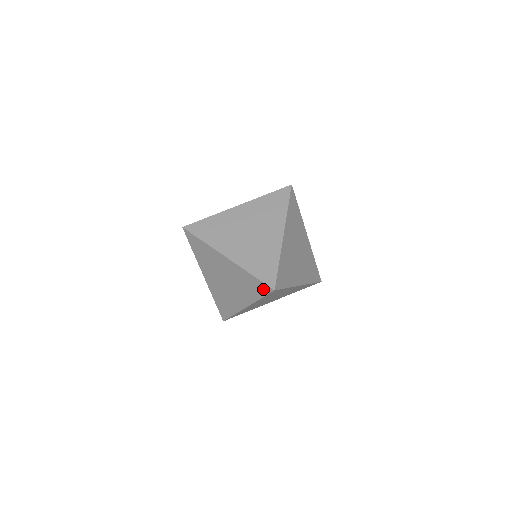
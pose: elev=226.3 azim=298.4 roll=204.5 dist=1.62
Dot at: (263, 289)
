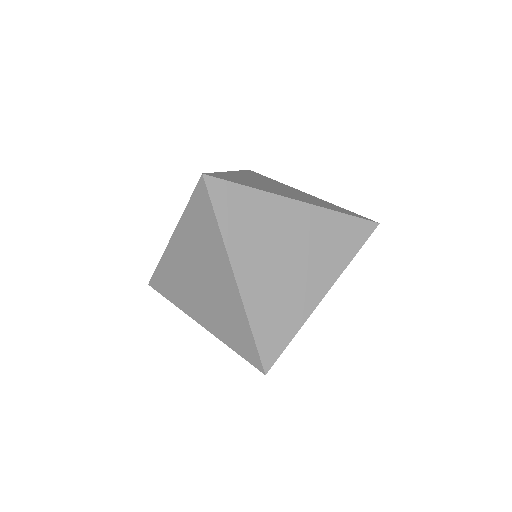
Dot at: (203, 200)
